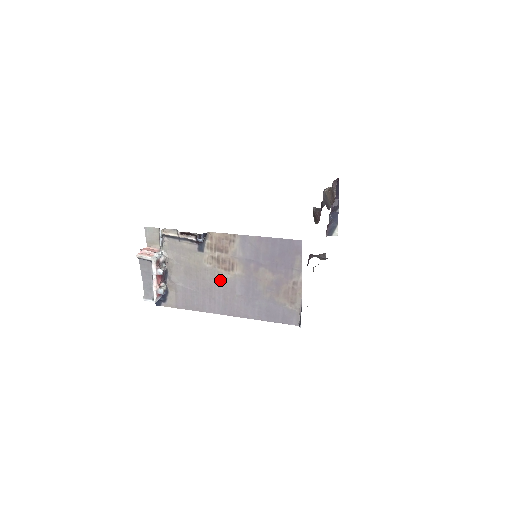
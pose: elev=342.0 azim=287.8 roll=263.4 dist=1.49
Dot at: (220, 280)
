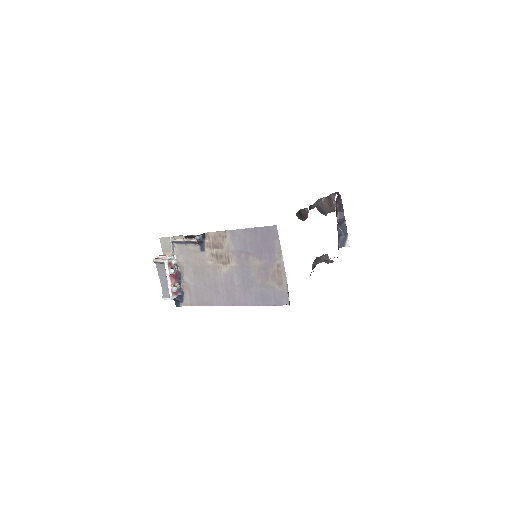
Dot at: (221, 274)
